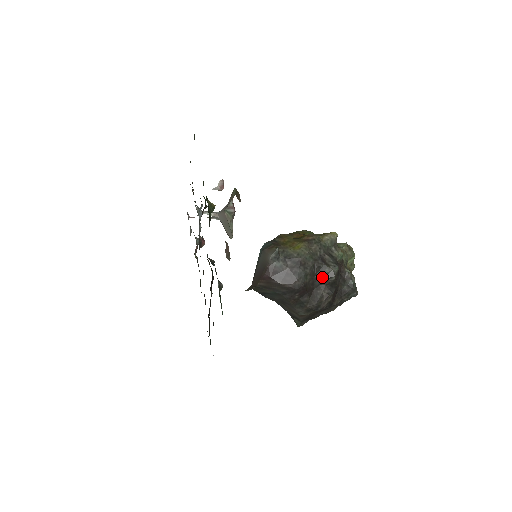
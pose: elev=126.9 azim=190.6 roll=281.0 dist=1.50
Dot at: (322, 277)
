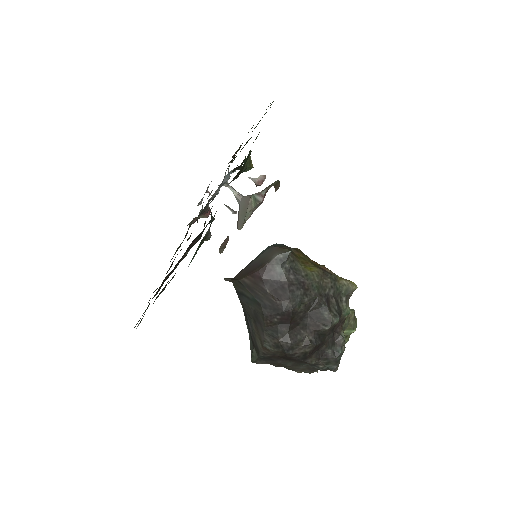
Dot at: (316, 318)
